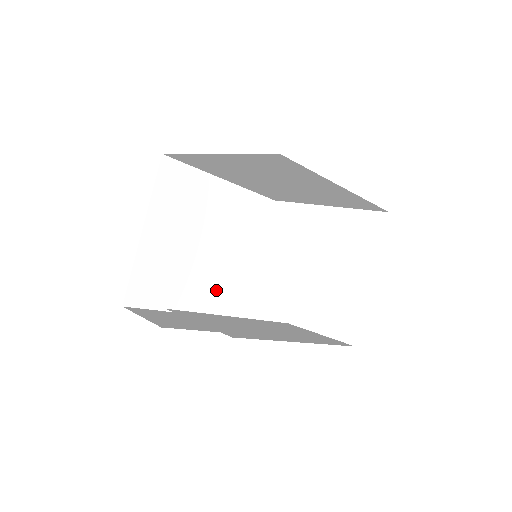
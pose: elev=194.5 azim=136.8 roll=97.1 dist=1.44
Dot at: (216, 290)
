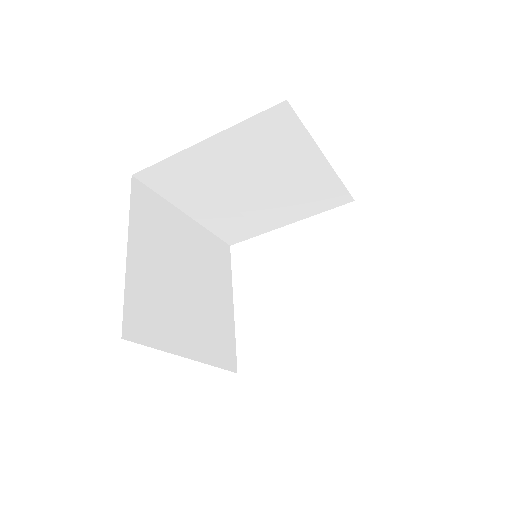
Dot at: (206, 333)
